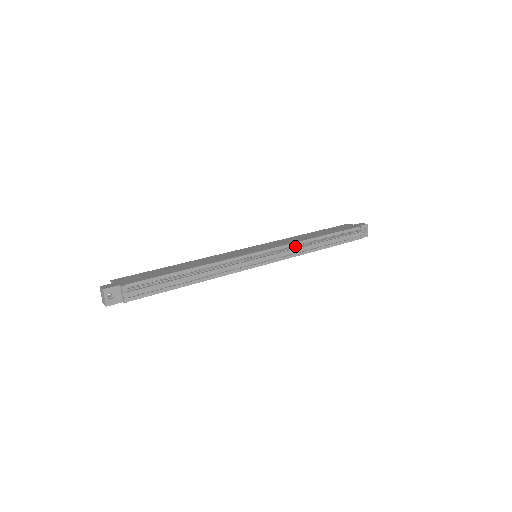
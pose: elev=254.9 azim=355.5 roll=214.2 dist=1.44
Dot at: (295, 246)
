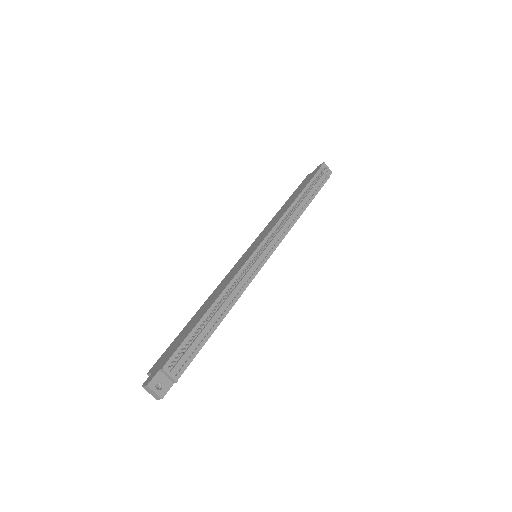
Dot at: (282, 222)
